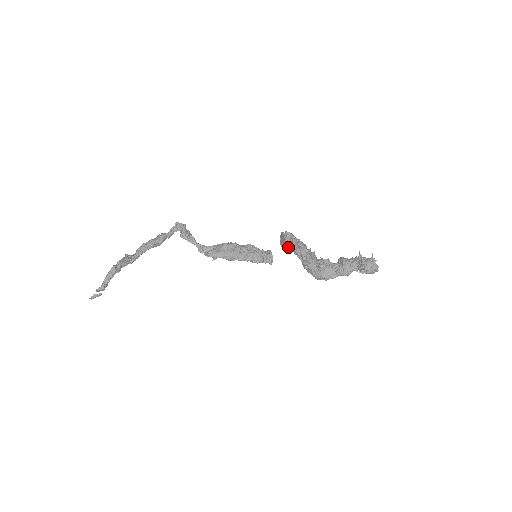
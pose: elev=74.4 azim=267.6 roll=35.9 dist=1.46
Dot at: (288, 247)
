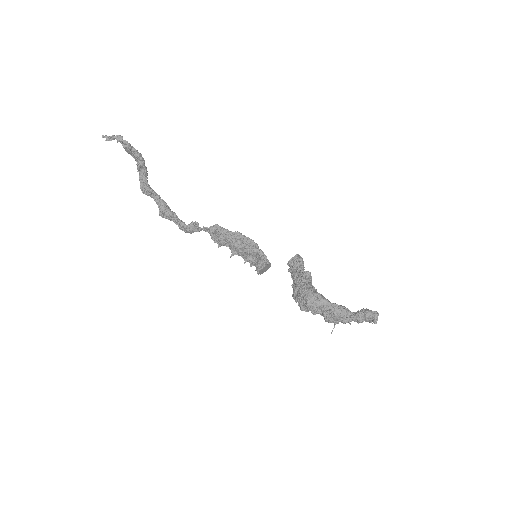
Dot at: (301, 257)
